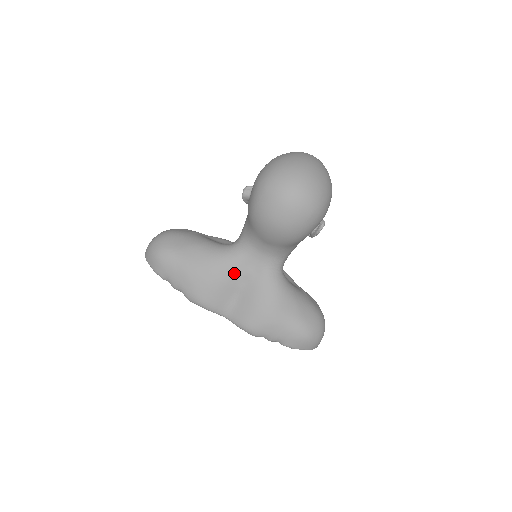
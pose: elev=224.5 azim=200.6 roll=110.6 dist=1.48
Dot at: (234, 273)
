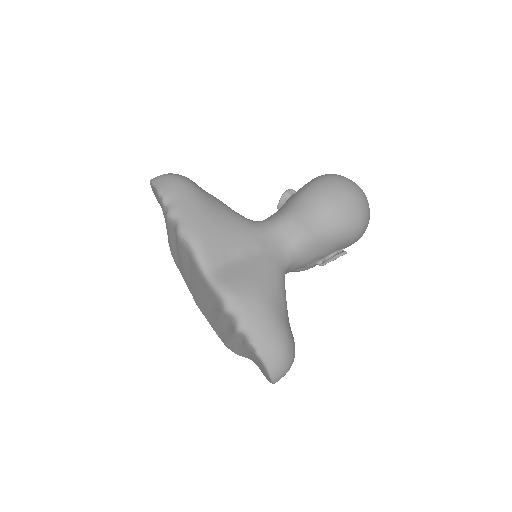
Dot at: (247, 236)
